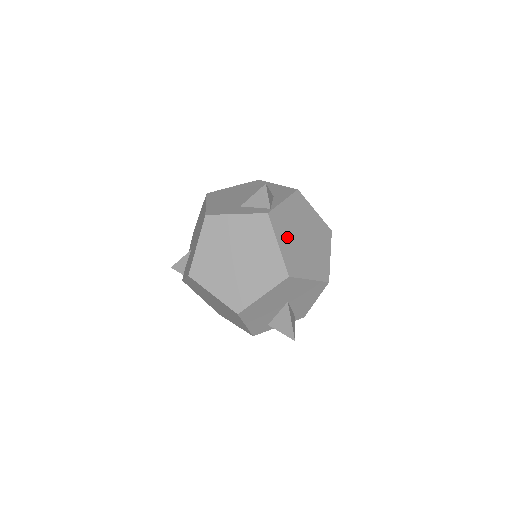
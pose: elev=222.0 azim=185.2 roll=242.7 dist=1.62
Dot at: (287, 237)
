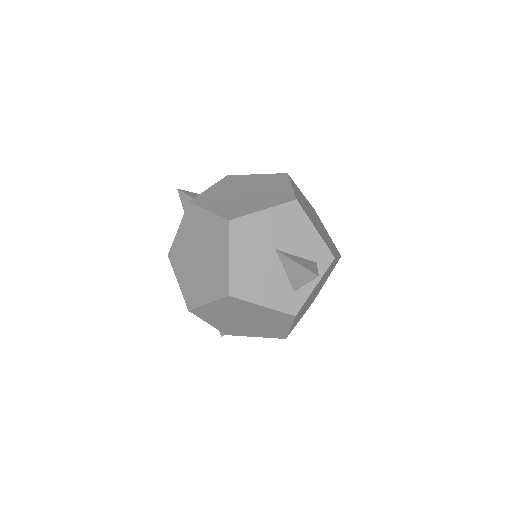
Dot at: (219, 202)
